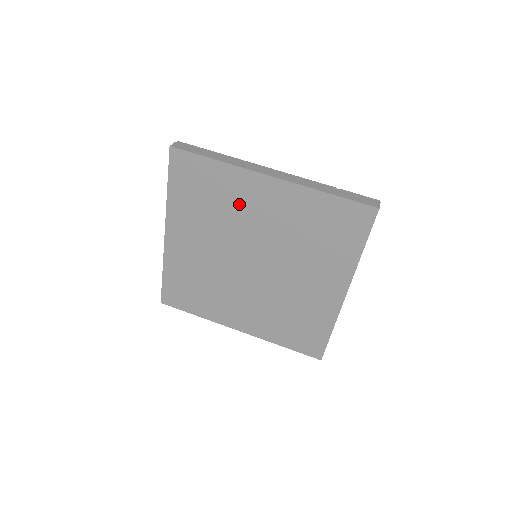
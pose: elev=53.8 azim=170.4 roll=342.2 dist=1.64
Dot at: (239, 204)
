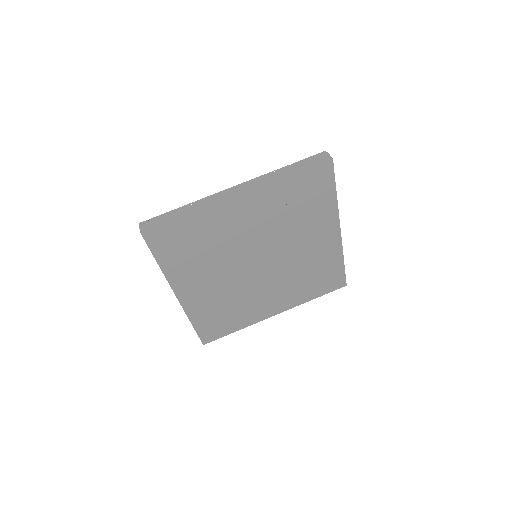
Dot at: (225, 232)
